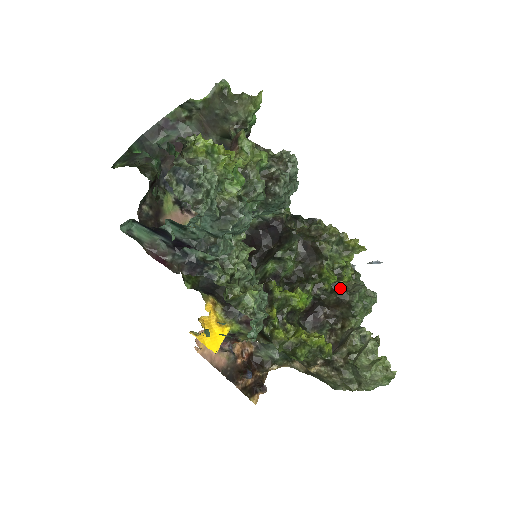
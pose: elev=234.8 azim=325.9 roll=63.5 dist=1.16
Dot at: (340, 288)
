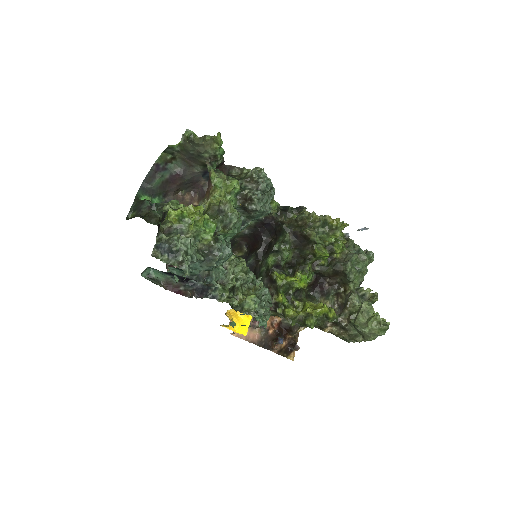
Dot at: (335, 260)
